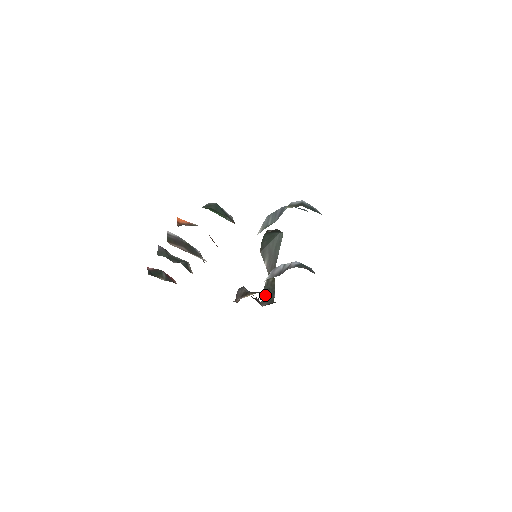
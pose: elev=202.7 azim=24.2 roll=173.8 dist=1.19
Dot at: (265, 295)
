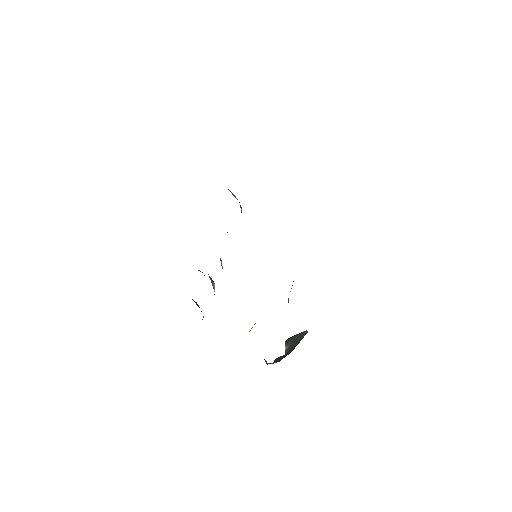
Dot at: (274, 361)
